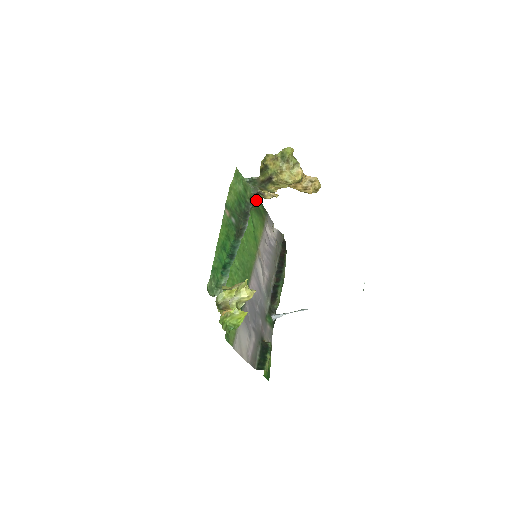
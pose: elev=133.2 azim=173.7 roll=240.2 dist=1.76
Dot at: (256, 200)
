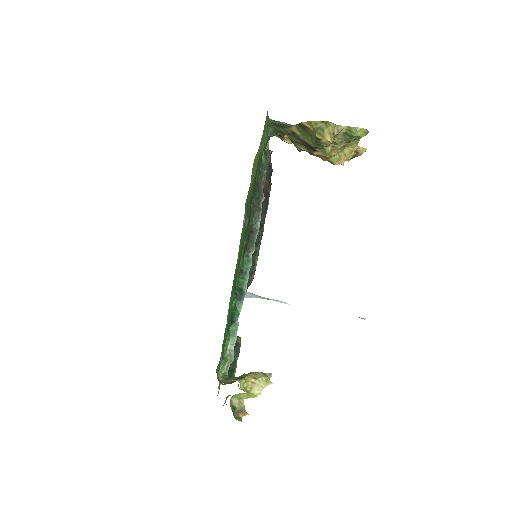
Dot at: occluded
